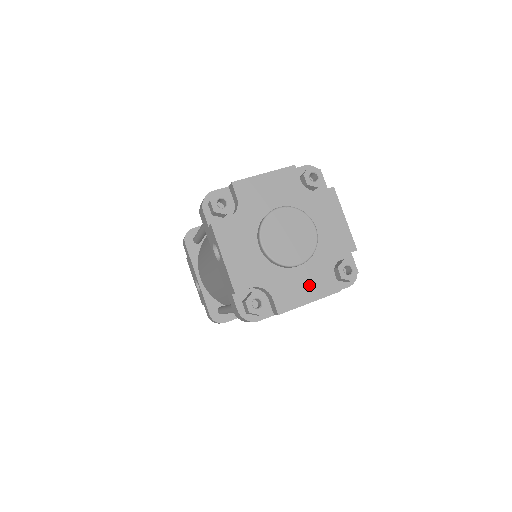
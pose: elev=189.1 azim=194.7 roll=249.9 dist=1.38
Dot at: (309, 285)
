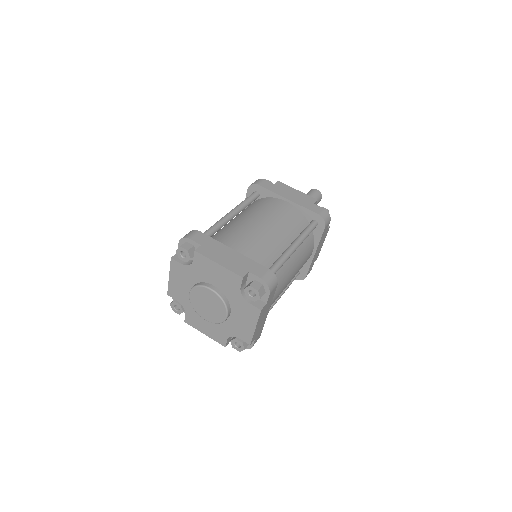
Dot at: (245, 319)
